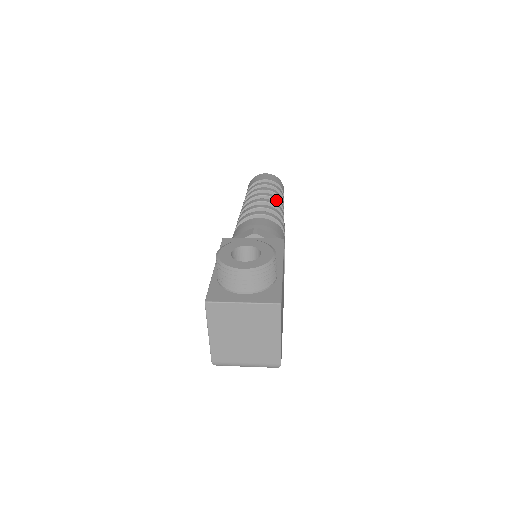
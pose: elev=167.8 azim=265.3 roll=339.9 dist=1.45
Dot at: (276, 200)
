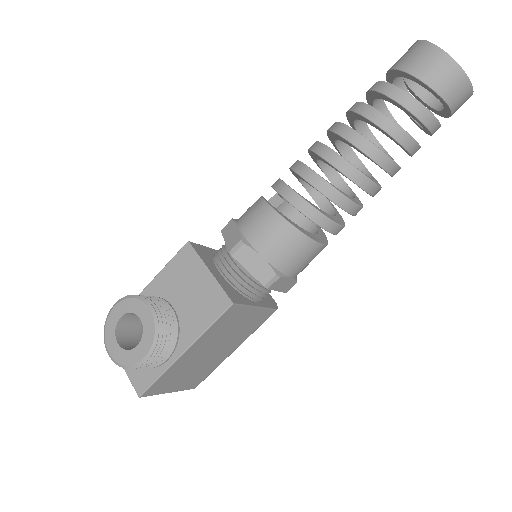
Dot at: (370, 158)
